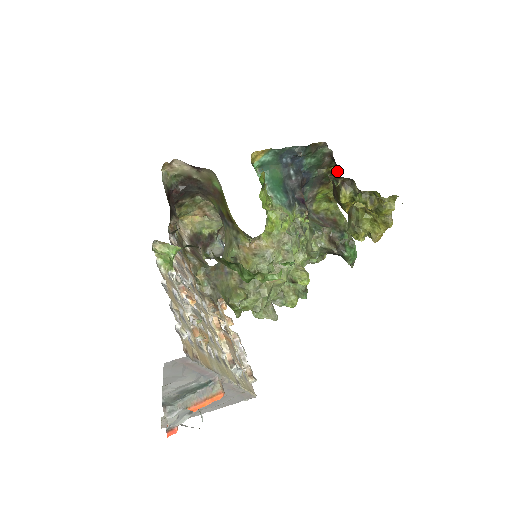
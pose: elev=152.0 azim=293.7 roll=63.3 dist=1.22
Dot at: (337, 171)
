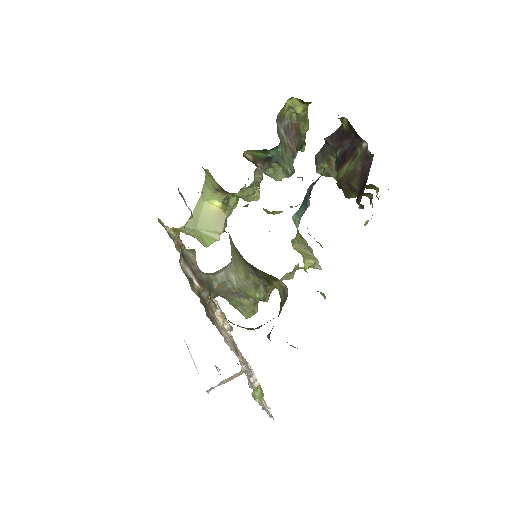
Dot at: (345, 121)
